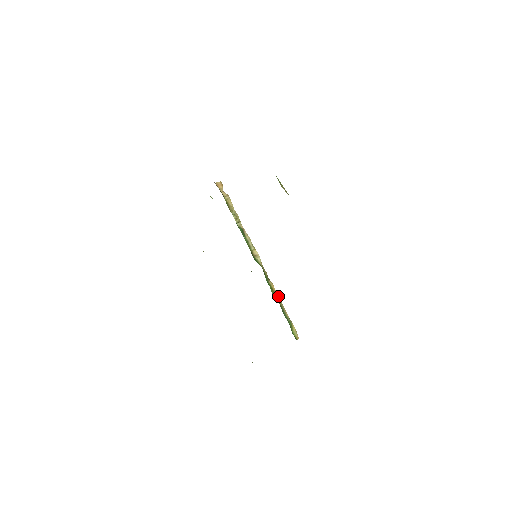
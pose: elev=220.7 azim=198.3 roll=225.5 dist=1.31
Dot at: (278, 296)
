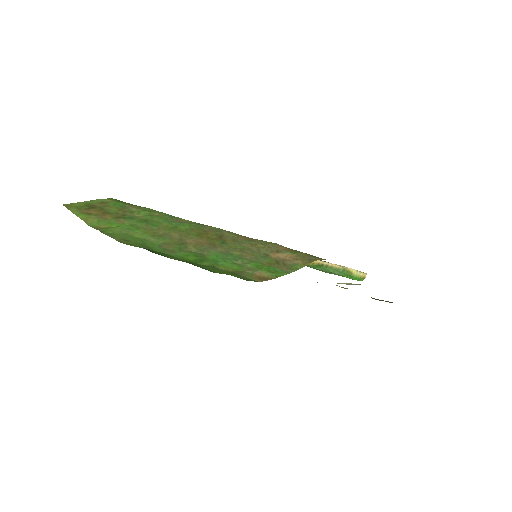
Dot at: occluded
